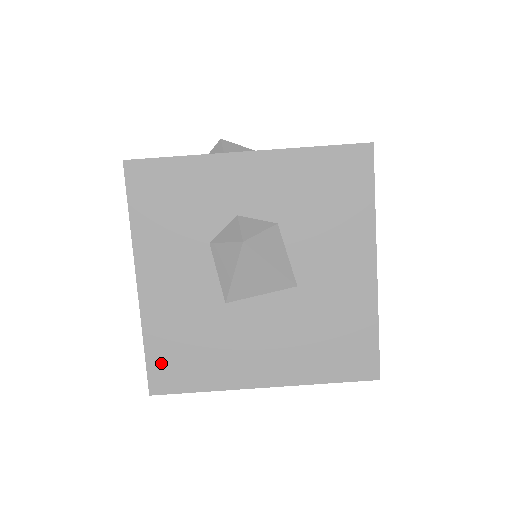
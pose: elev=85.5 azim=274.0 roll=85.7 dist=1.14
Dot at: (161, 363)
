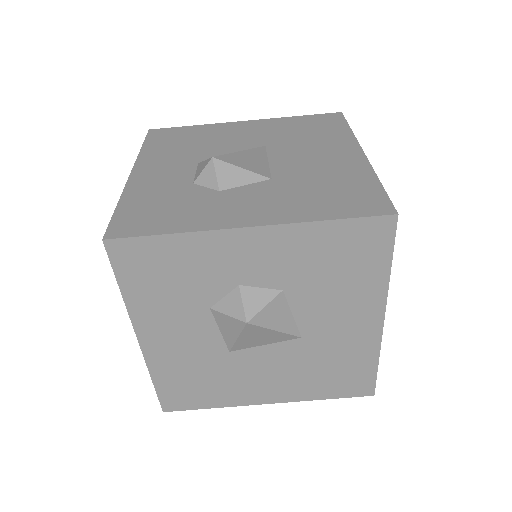
Dot at: (171, 393)
